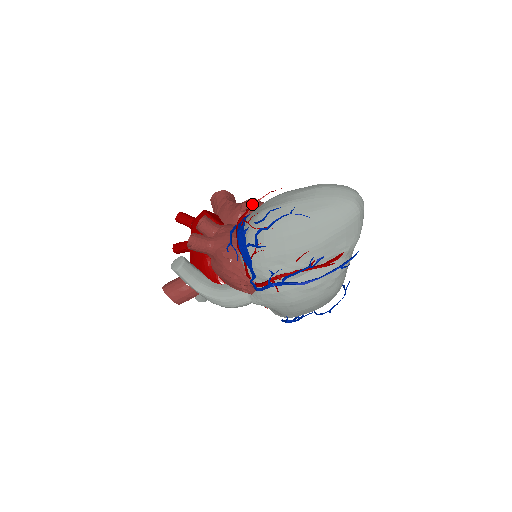
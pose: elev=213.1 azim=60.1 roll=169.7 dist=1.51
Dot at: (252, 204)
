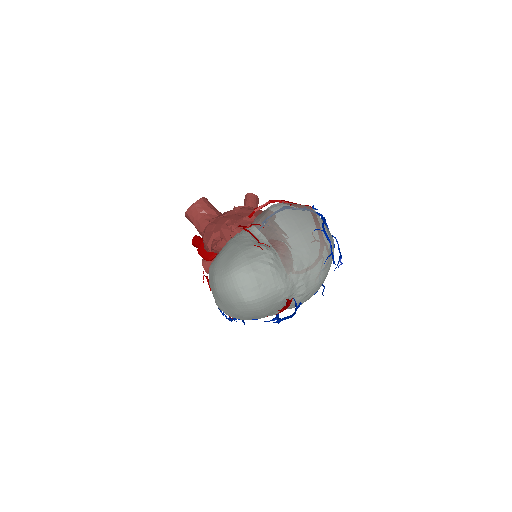
Dot at: occluded
